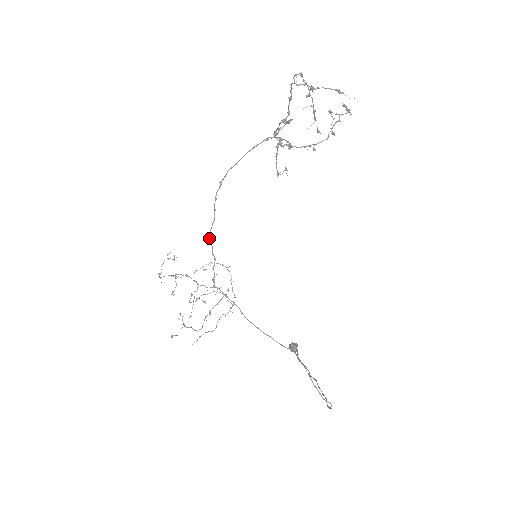
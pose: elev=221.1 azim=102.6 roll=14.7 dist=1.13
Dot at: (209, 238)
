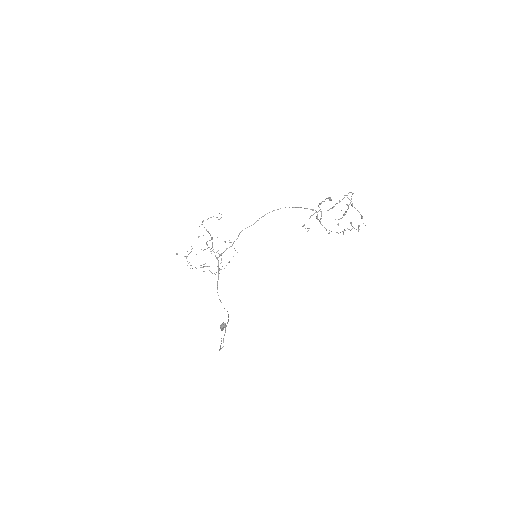
Dot at: (241, 231)
